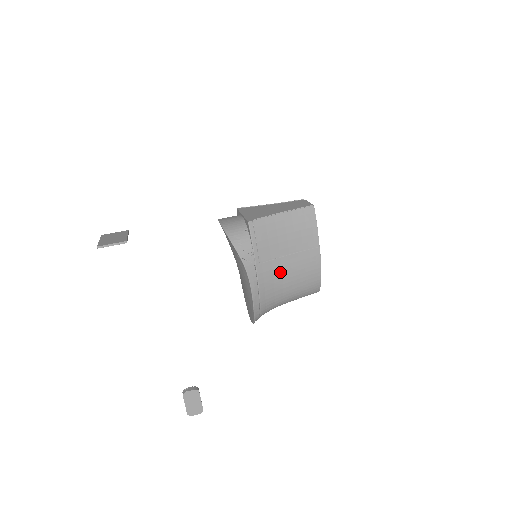
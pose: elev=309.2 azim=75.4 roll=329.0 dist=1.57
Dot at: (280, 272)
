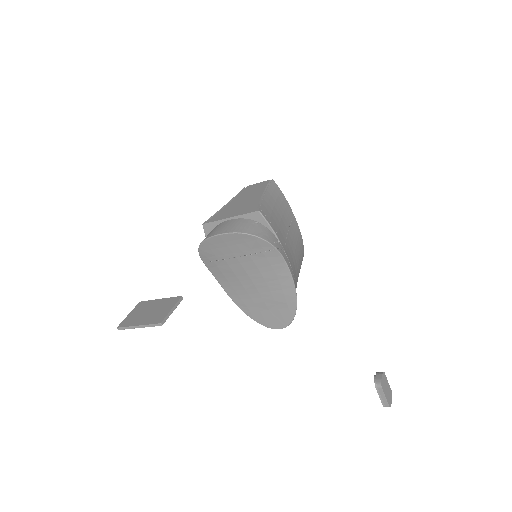
Dot at: (292, 252)
